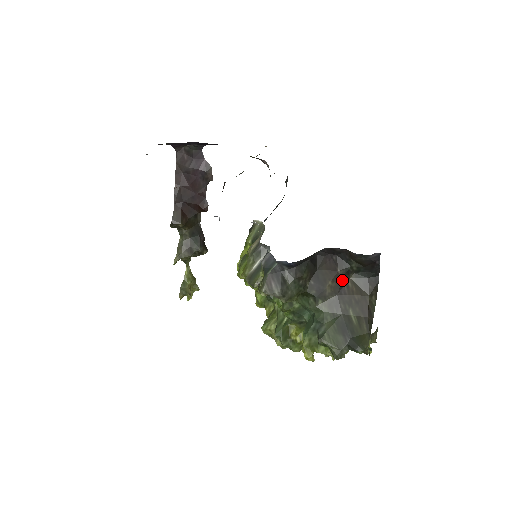
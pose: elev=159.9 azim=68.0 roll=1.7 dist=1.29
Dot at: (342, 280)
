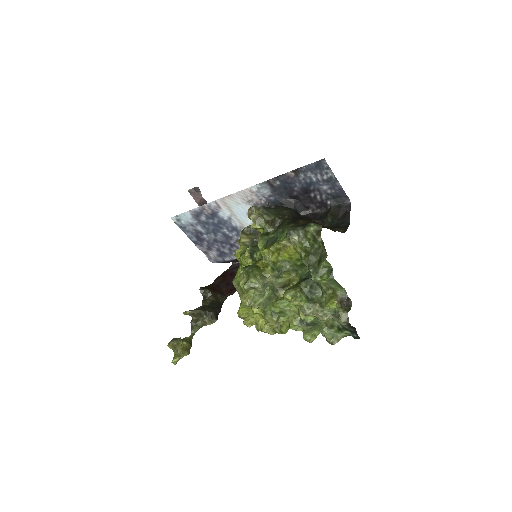
Dot at: occluded
